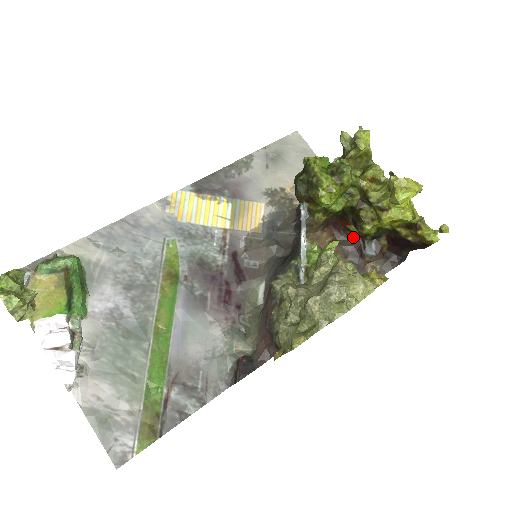
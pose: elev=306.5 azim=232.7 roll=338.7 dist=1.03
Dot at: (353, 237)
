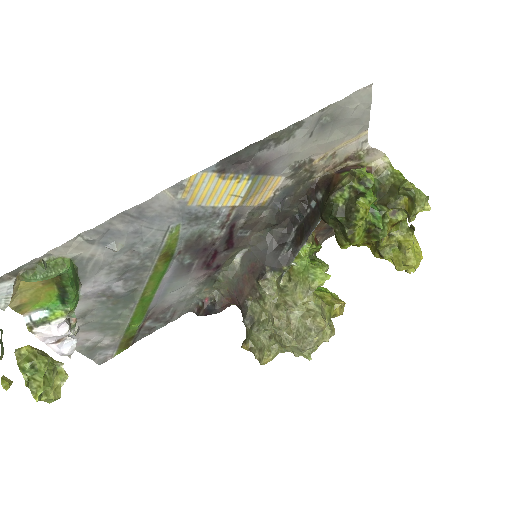
Dot at: occluded
